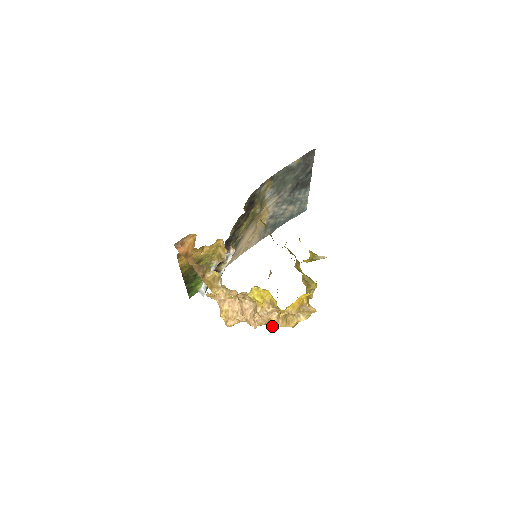
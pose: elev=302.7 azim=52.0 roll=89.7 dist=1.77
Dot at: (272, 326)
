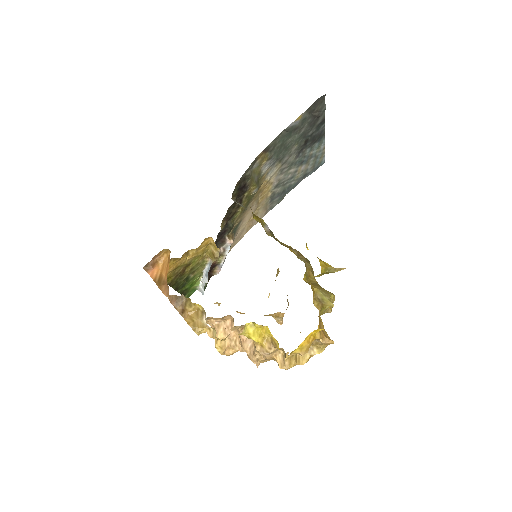
Dot at: occluded
